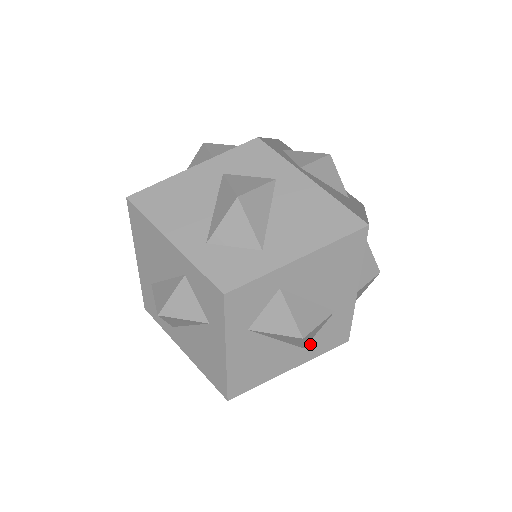
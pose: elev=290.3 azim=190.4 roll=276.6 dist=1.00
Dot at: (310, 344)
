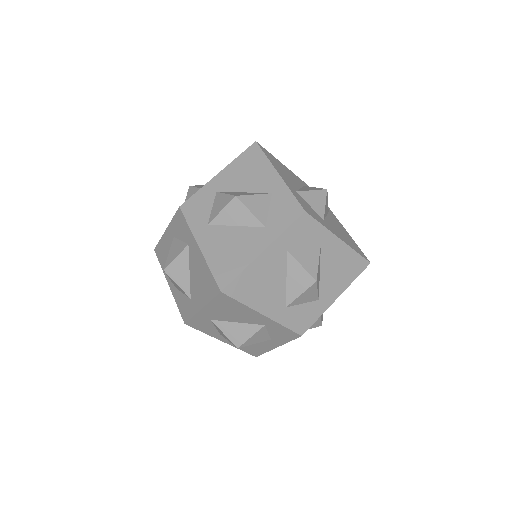
Dot at: (269, 223)
